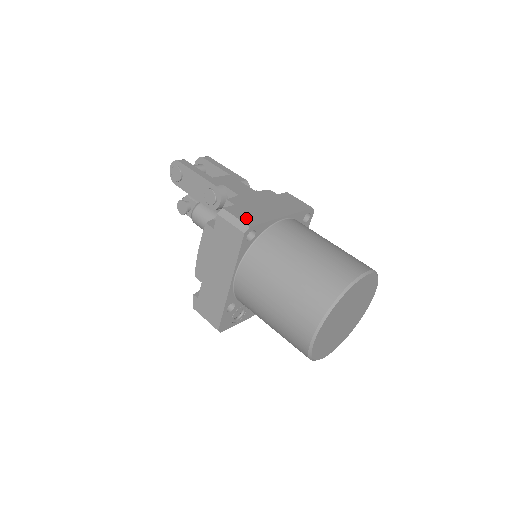
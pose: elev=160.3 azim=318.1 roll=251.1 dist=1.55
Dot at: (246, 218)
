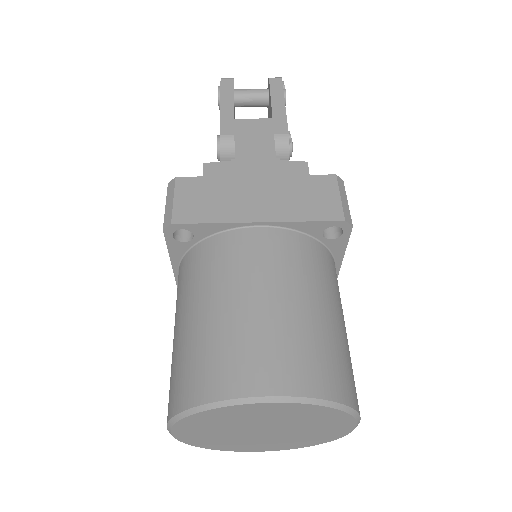
Dot at: (187, 206)
